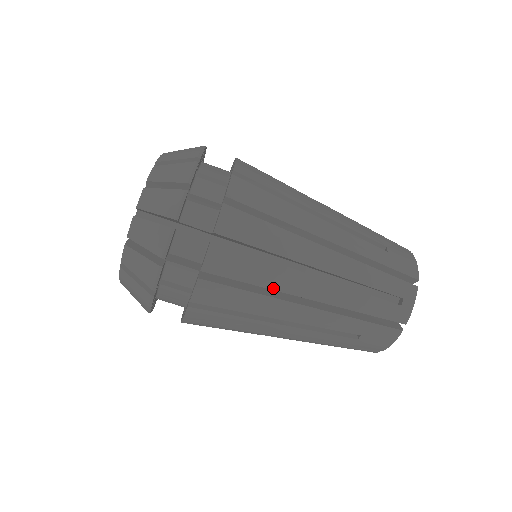
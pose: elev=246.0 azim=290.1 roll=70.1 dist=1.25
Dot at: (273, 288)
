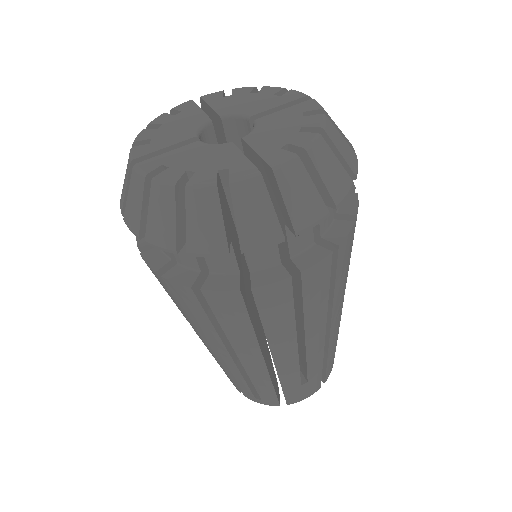
Dot at: (334, 301)
